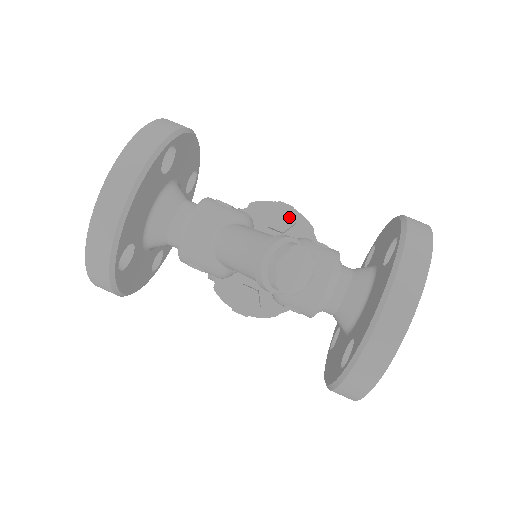
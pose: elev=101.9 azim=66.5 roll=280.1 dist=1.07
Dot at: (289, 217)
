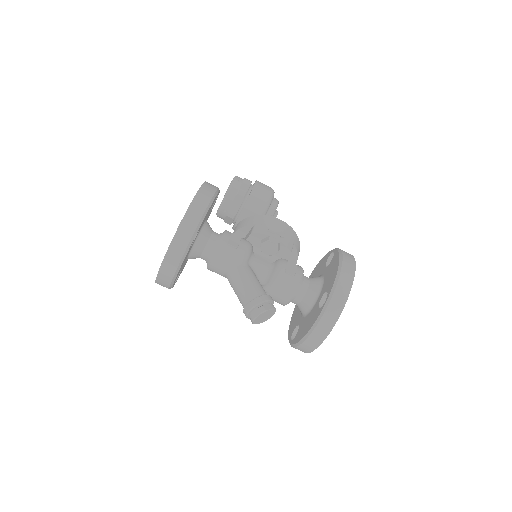
Dot at: (274, 250)
